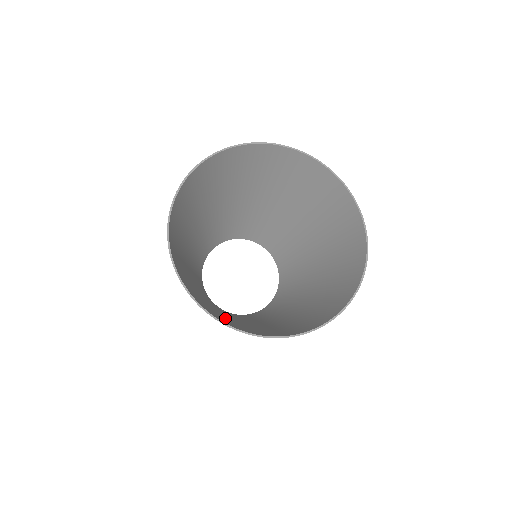
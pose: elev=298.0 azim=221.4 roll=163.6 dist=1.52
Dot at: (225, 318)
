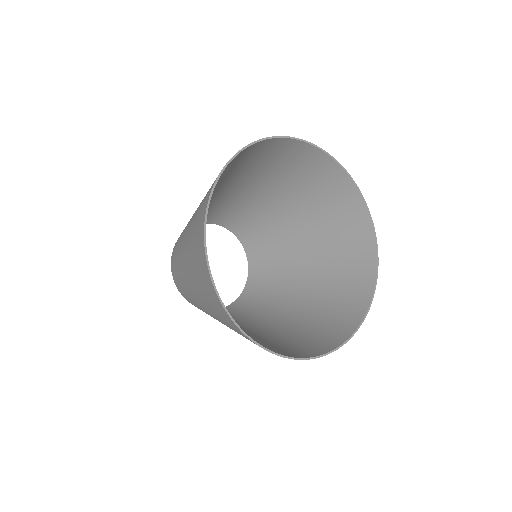
Dot at: occluded
